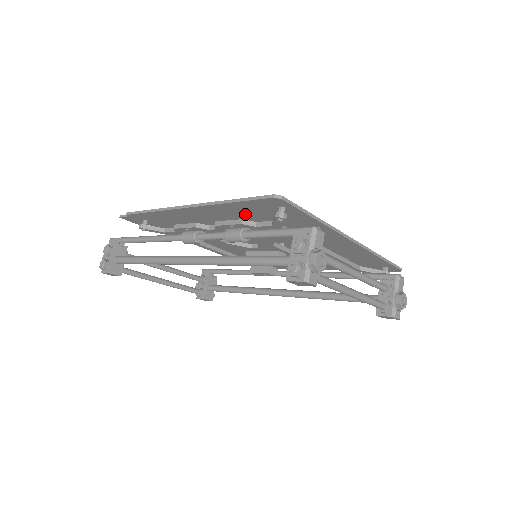
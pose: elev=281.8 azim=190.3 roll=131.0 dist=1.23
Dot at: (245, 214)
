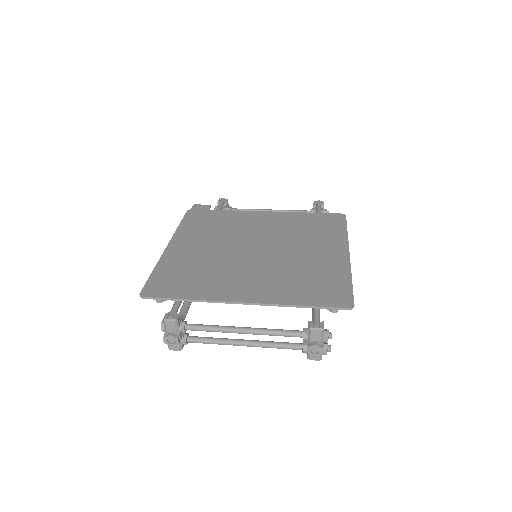
Dot at: (177, 269)
